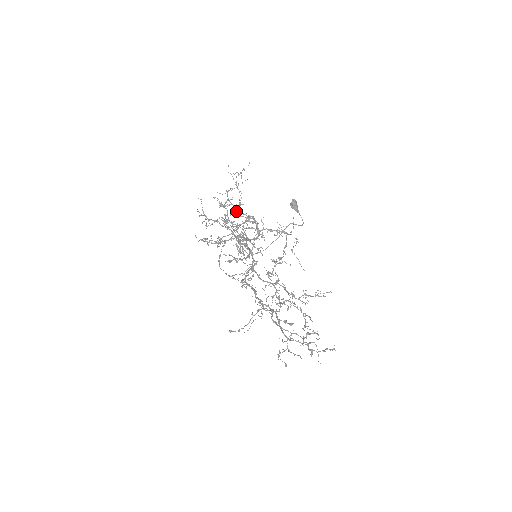
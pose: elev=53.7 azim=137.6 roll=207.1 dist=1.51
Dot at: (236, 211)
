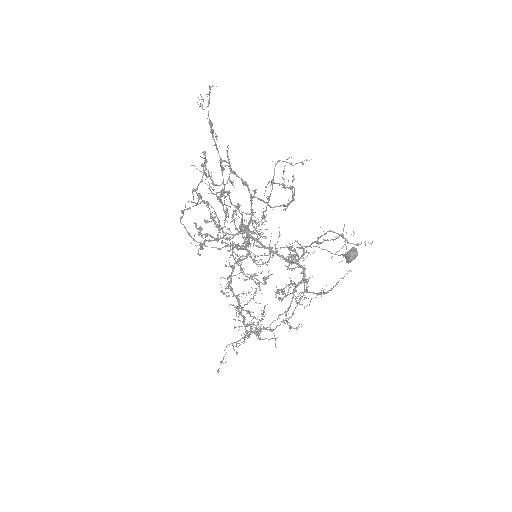
Dot at: occluded
